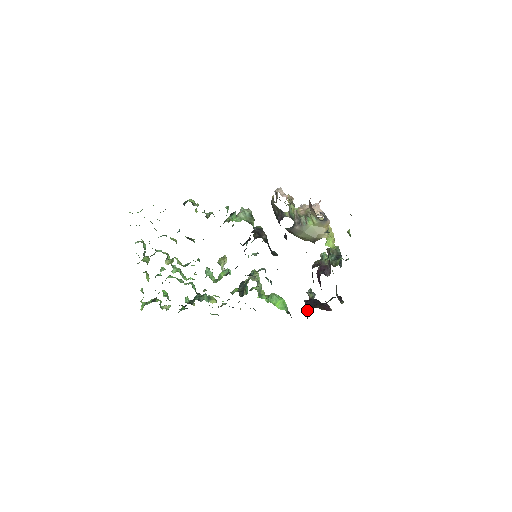
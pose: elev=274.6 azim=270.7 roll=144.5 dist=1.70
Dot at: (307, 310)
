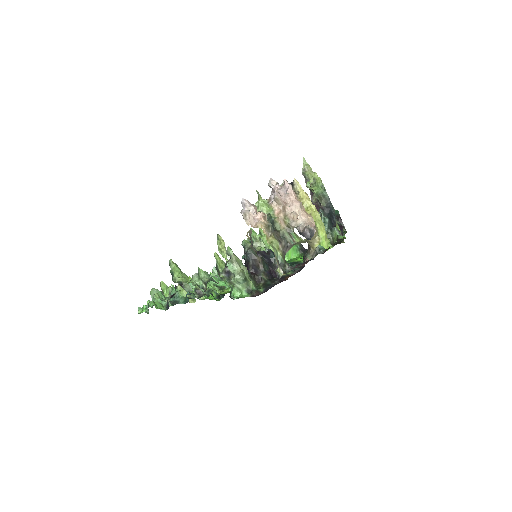
Dot at: occluded
